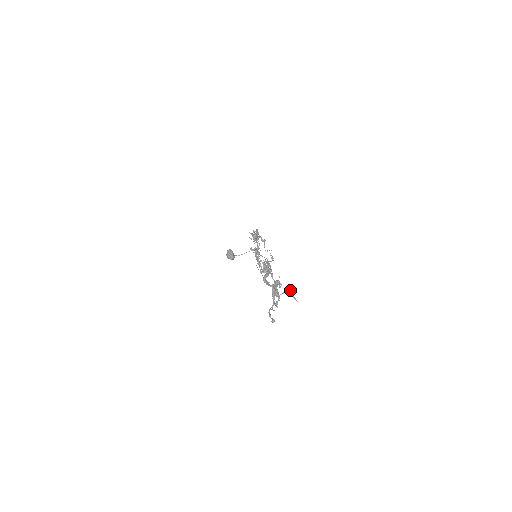
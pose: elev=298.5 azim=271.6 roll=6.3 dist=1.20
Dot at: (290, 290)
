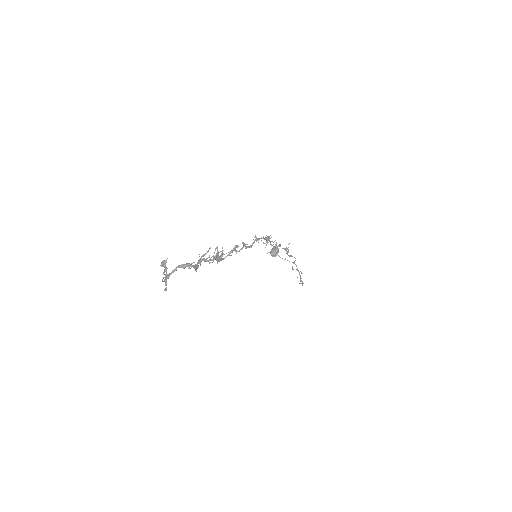
Dot at: (166, 267)
